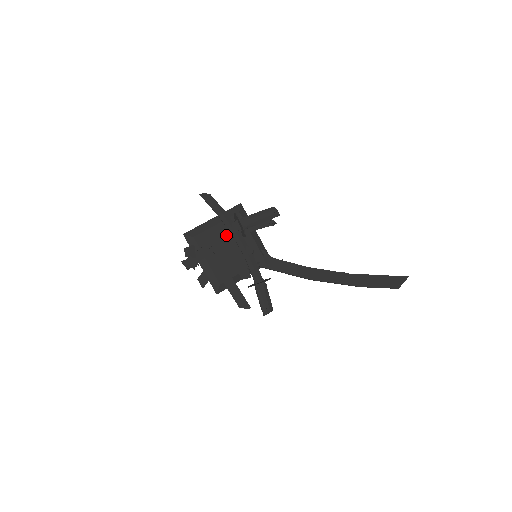
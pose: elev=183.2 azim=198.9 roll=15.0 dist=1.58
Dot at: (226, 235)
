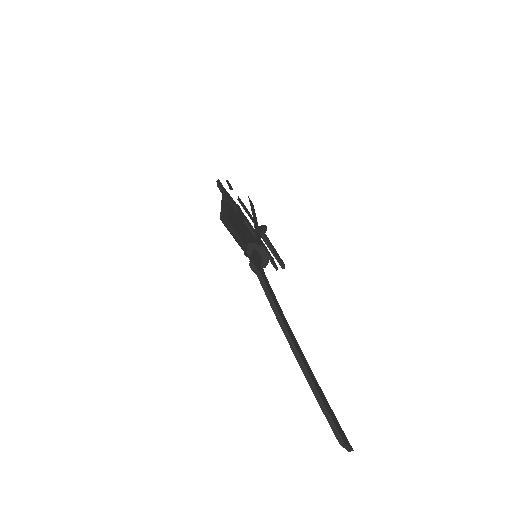
Dot at: (252, 219)
